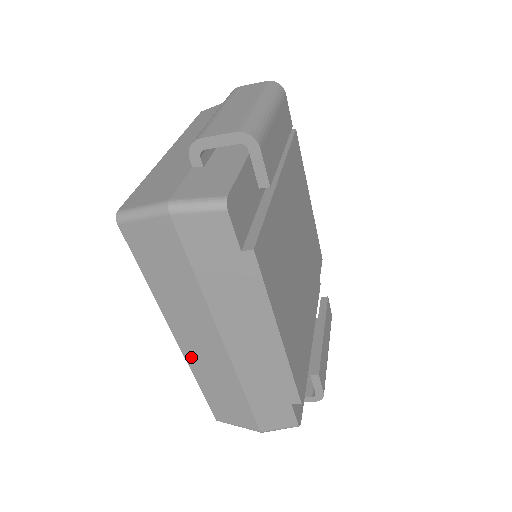
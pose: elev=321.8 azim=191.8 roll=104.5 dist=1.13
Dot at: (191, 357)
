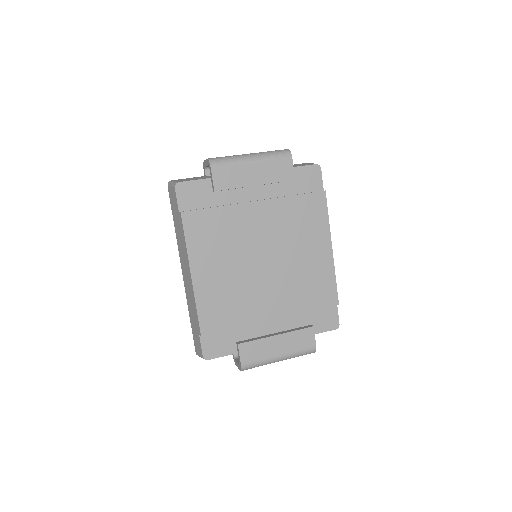
Dot at: occluded
